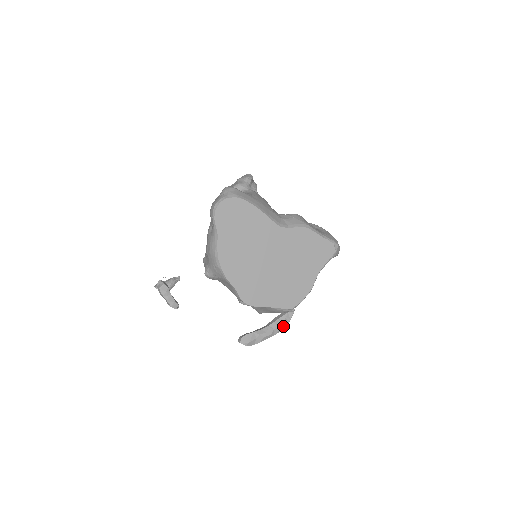
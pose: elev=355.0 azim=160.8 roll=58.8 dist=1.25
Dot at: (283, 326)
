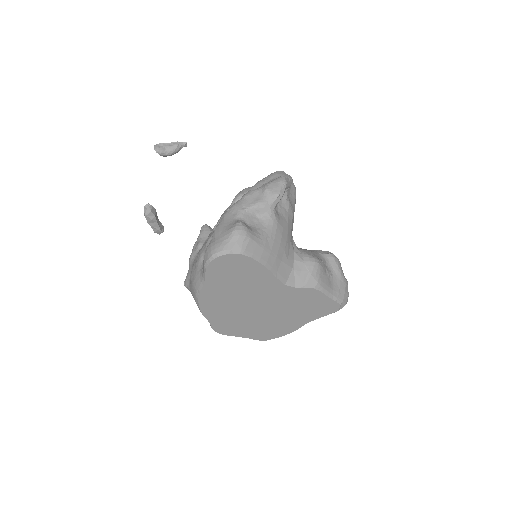
Dot at: occluded
